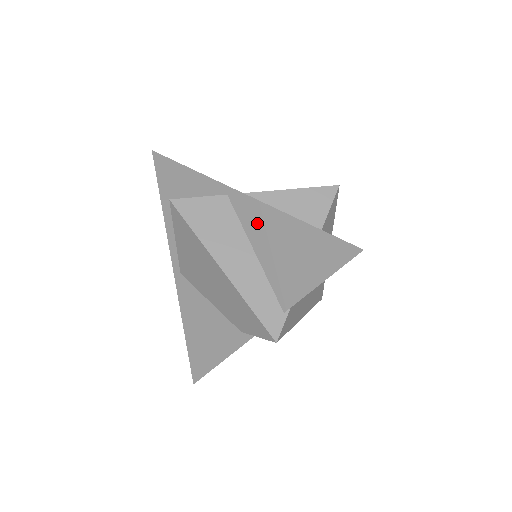
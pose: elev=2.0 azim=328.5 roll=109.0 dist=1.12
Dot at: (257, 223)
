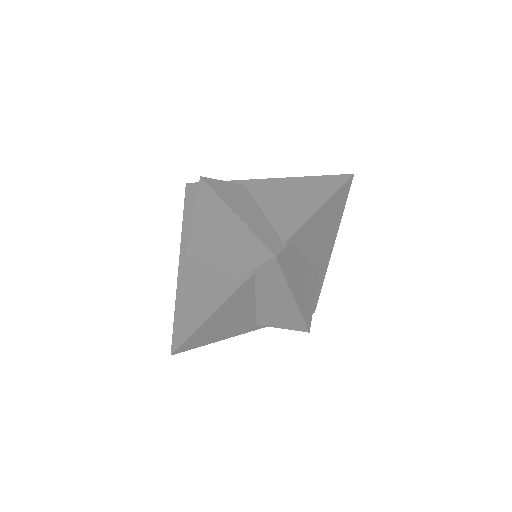
Dot at: (267, 192)
